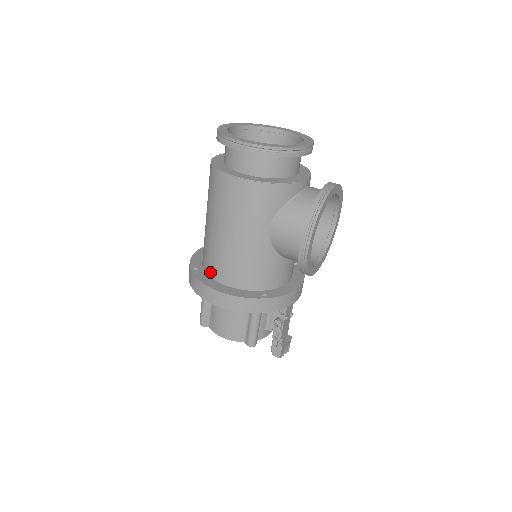
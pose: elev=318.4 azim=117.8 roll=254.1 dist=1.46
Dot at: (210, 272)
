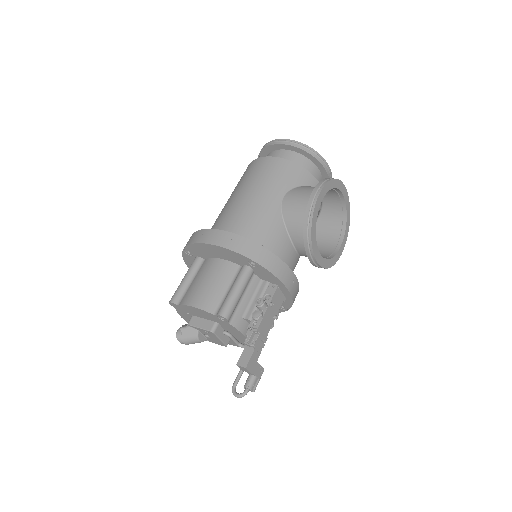
Dot at: occluded
